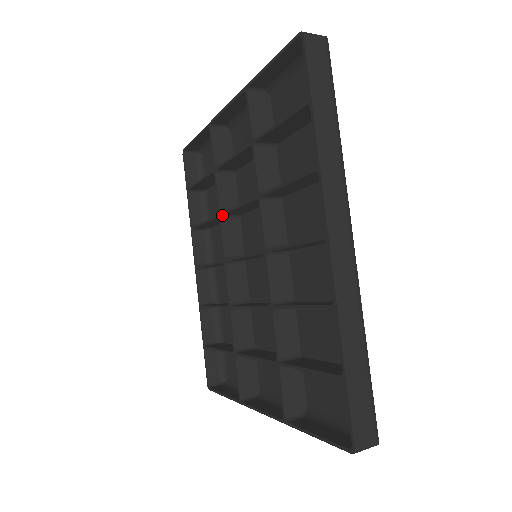
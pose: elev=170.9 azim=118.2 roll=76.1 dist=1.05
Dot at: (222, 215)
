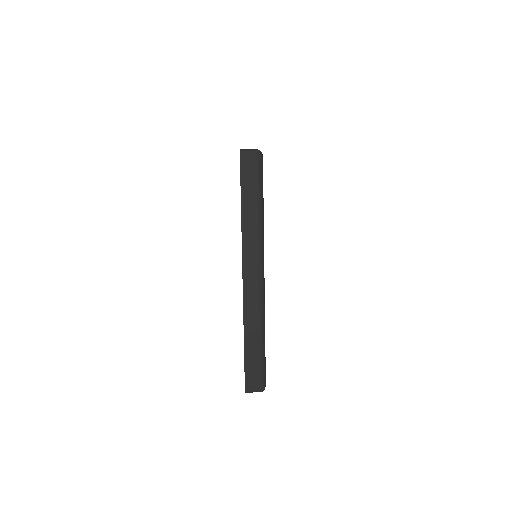
Dot at: occluded
